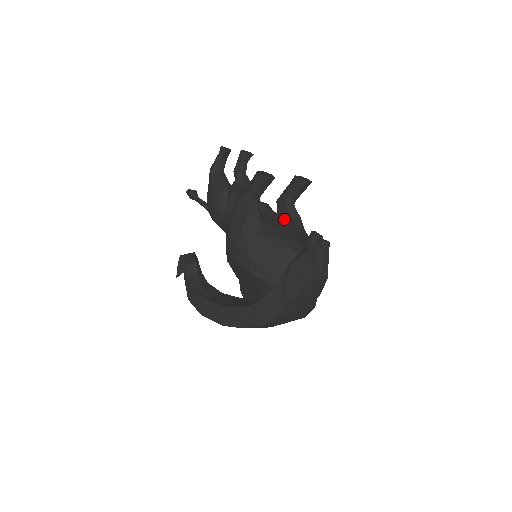
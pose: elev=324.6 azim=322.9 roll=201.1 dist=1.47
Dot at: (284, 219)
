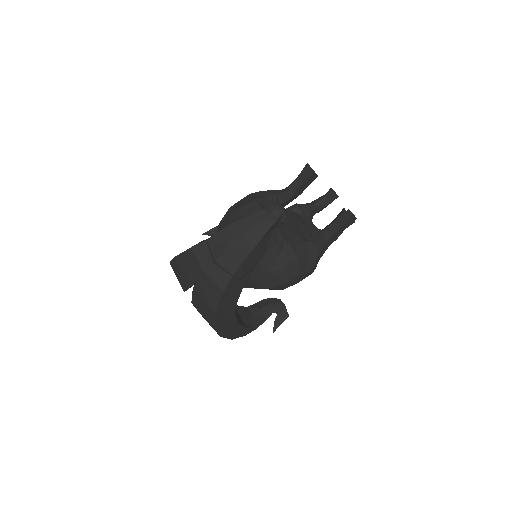
Dot at: (298, 229)
